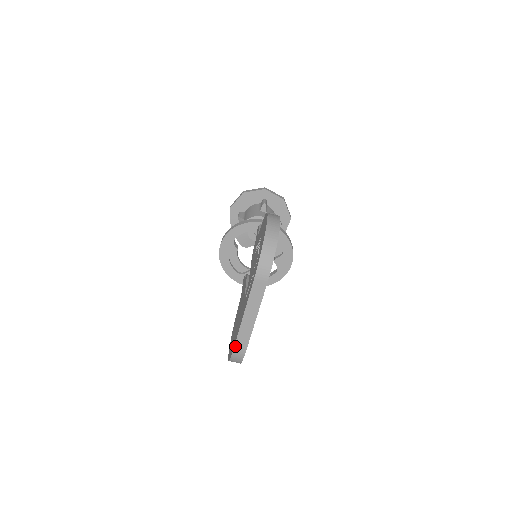
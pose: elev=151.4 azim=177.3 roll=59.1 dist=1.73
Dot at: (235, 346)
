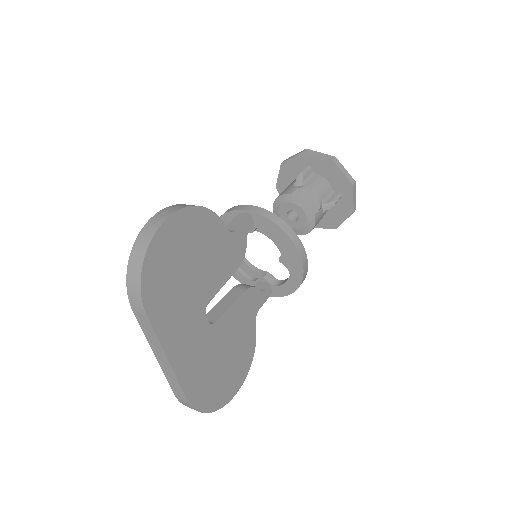
Dot at: (175, 394)
